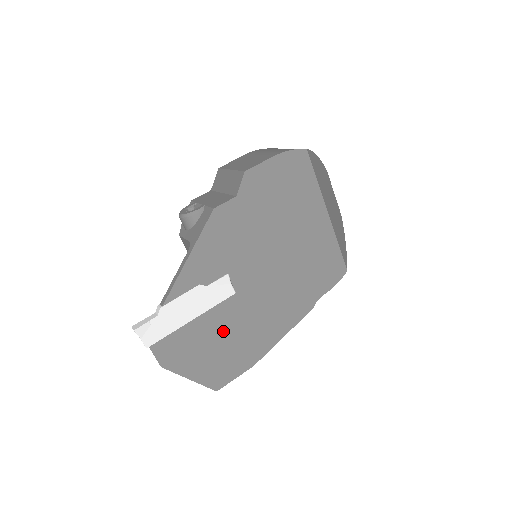
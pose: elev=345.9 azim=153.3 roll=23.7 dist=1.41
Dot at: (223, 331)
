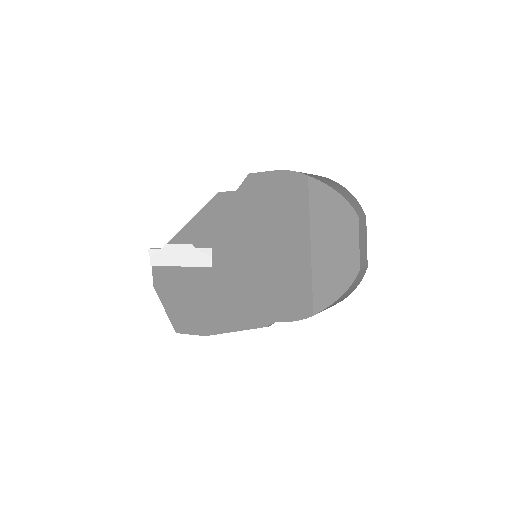
Dot at: (195, 290)
